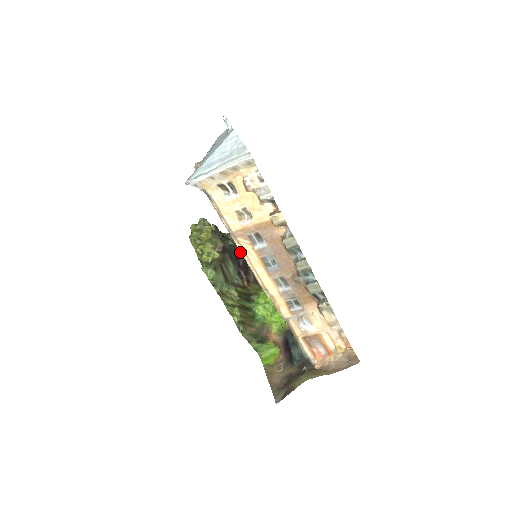
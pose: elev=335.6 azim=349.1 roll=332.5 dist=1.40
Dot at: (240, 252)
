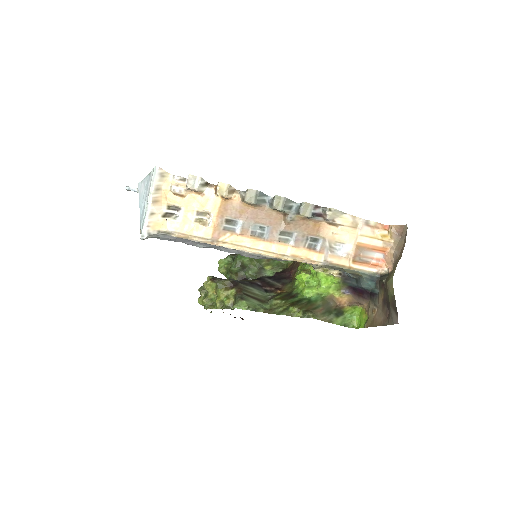
Dot at: (251, 280)
